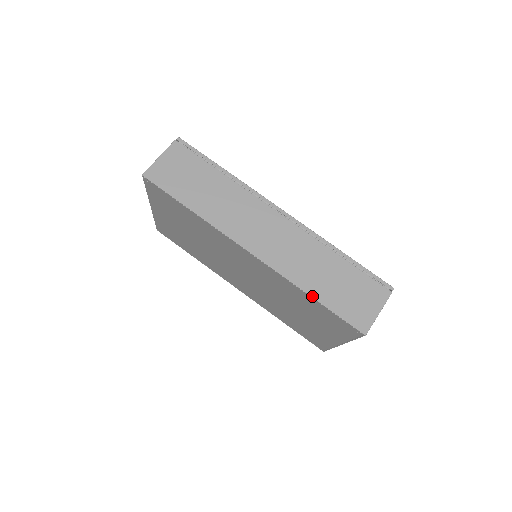
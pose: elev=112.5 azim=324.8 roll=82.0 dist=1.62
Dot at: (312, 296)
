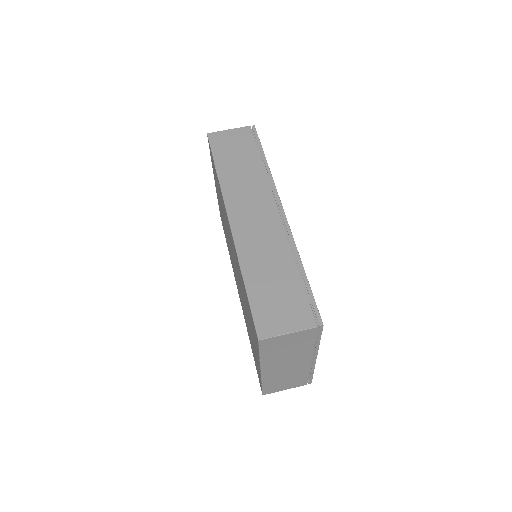
Dot at: (244, 279)
